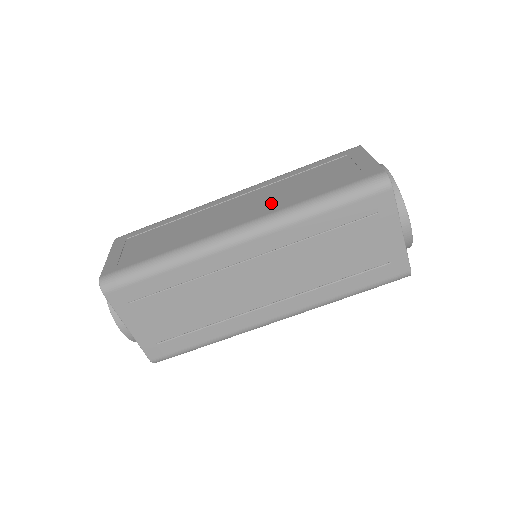
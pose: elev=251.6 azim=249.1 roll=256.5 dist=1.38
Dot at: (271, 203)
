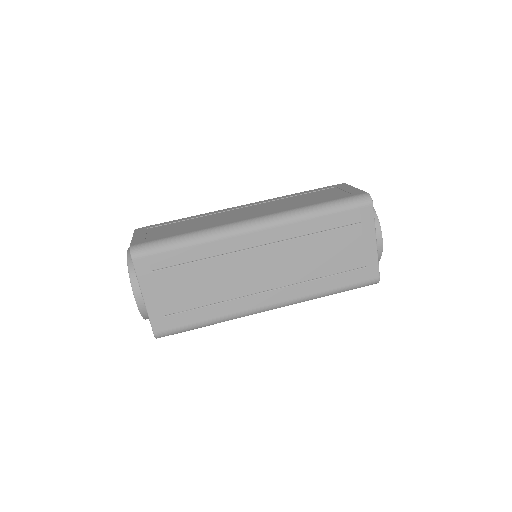
Dot at: (279, 208)
